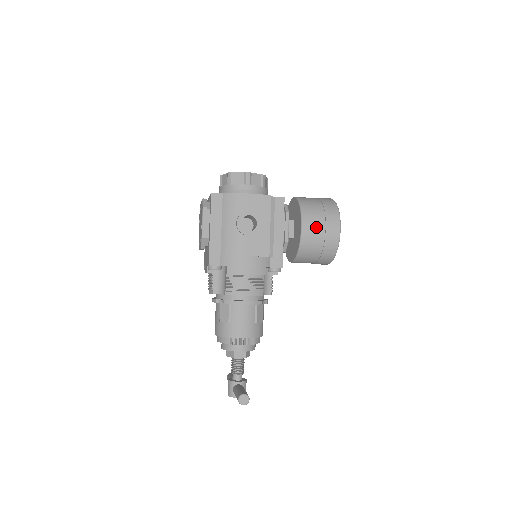
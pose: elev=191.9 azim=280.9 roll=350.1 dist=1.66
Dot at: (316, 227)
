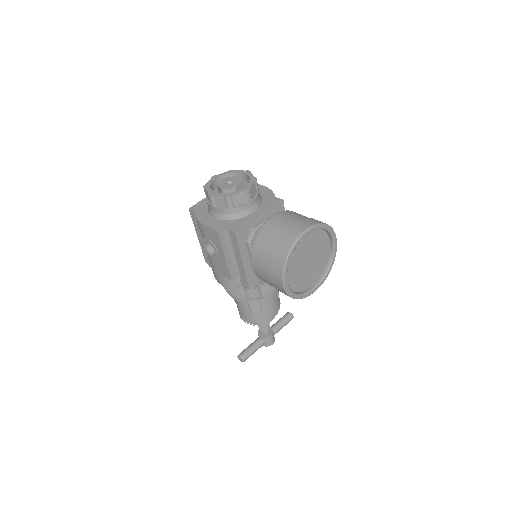
Dot at: (263, 272)
